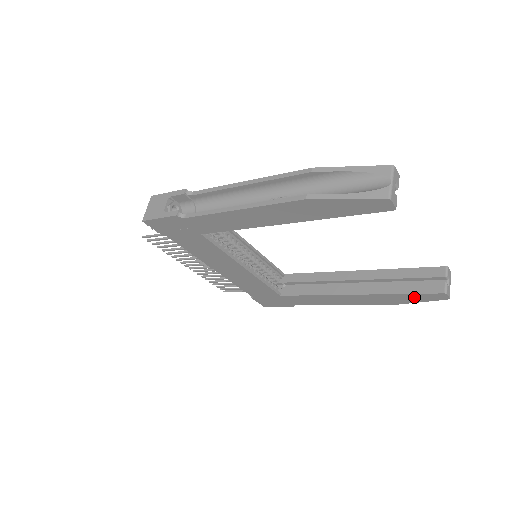
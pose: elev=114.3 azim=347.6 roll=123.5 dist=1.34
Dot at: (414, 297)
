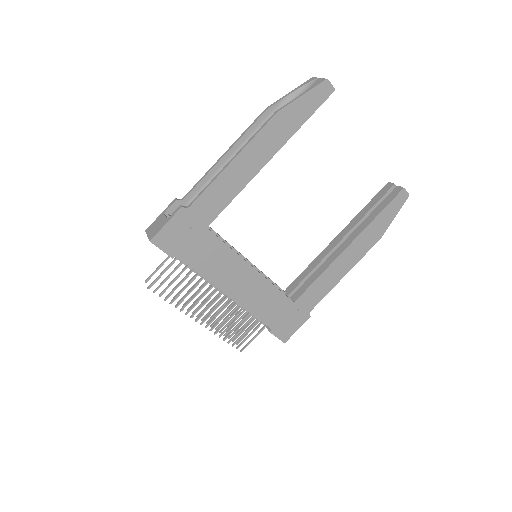
Dot at: (388, 213)
